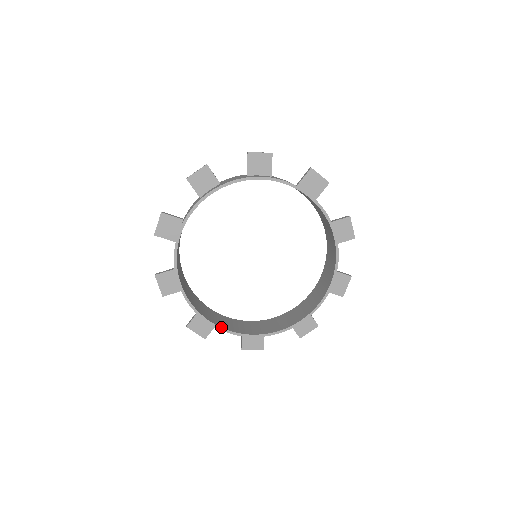
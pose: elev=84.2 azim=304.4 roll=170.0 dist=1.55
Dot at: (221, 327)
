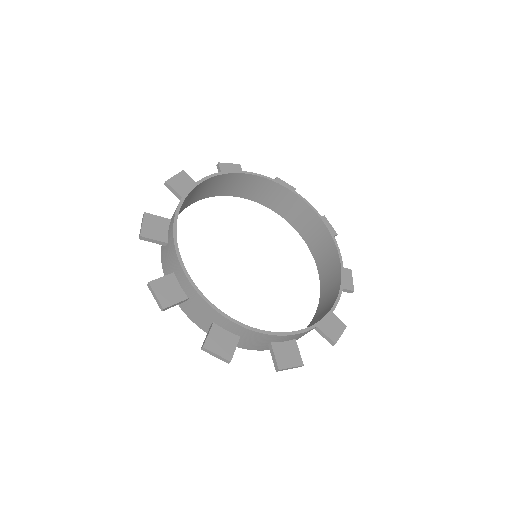
Dot at: occluded
